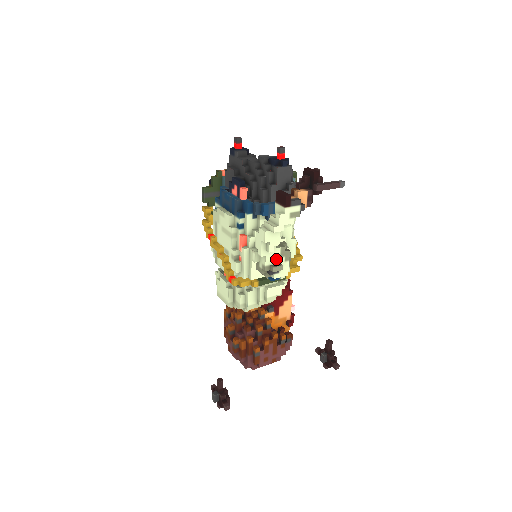
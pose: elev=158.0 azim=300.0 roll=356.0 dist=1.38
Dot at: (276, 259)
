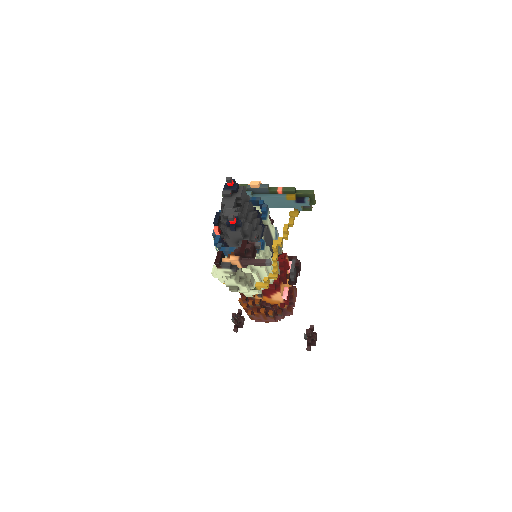
Dot at: (233, 284)
